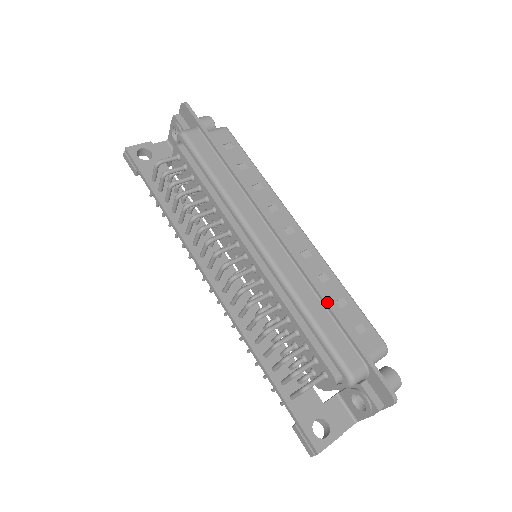
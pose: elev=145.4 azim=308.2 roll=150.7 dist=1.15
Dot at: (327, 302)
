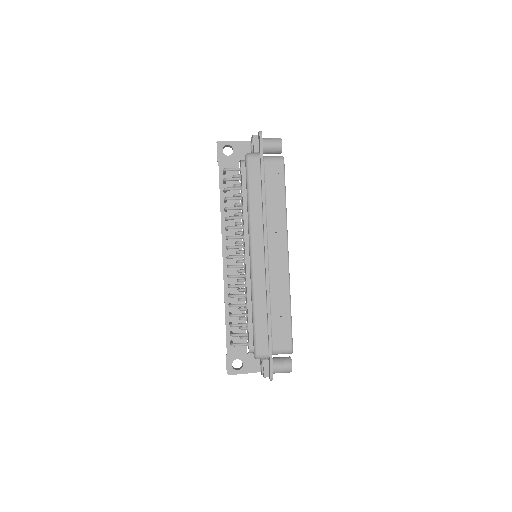
Dot at: (268, 311)
